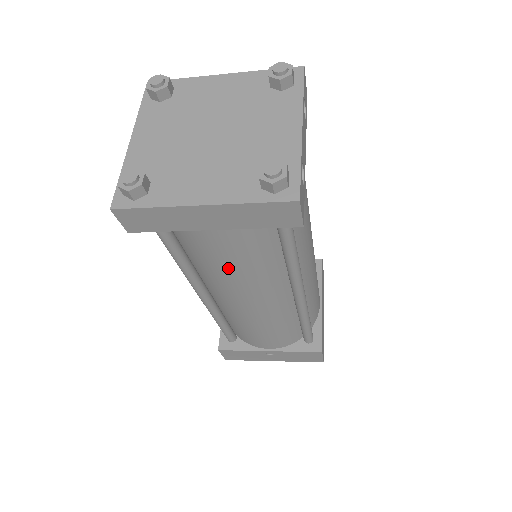
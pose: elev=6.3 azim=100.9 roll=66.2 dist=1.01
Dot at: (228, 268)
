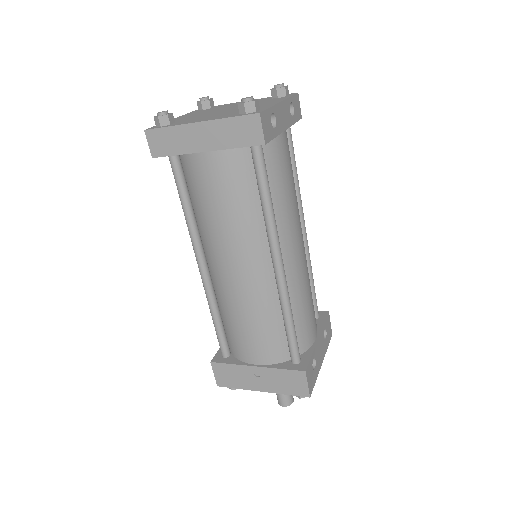
Dot at: (218, 209)
